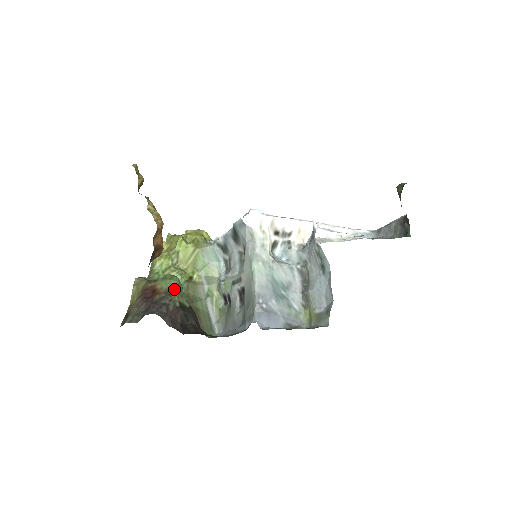
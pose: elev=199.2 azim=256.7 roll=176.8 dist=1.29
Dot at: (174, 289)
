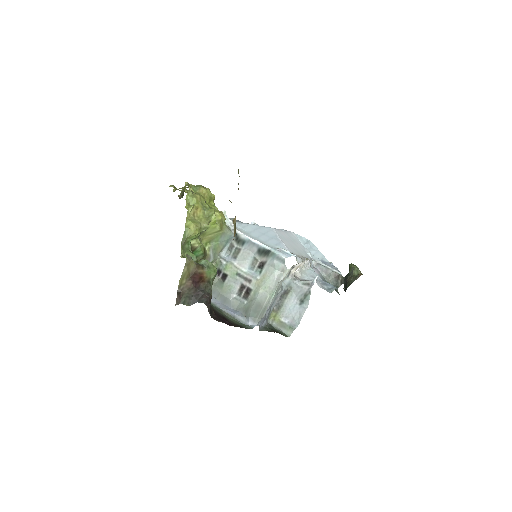
Dot at: (213, 279)
